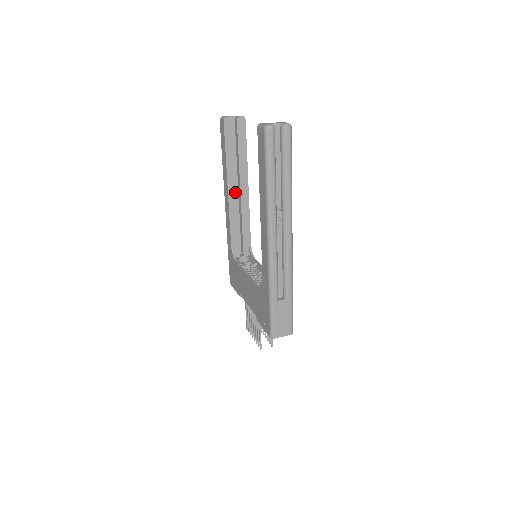
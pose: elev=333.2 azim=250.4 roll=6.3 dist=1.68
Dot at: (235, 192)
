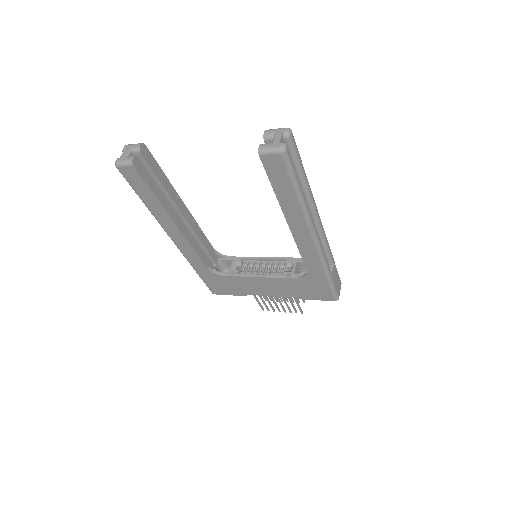
Dot at: (181, 221)
